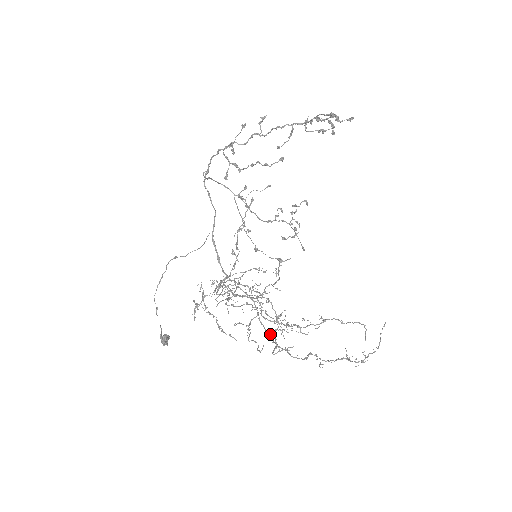
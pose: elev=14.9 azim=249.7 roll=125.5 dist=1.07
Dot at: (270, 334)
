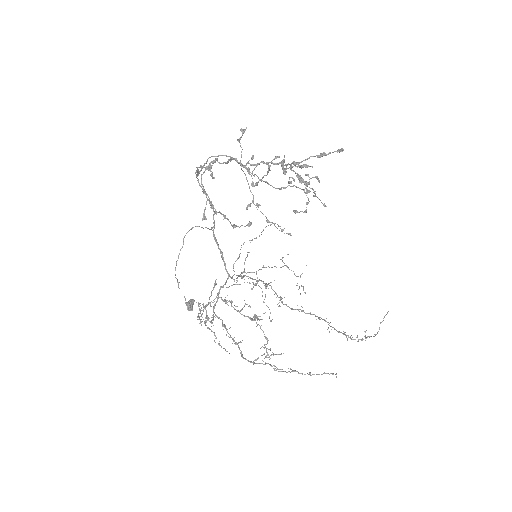
Dot at: occluded
